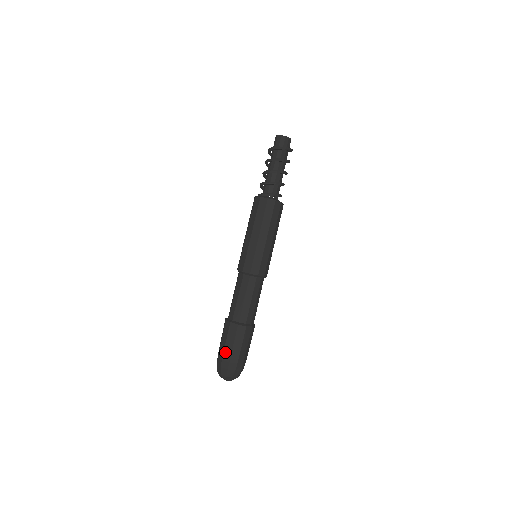
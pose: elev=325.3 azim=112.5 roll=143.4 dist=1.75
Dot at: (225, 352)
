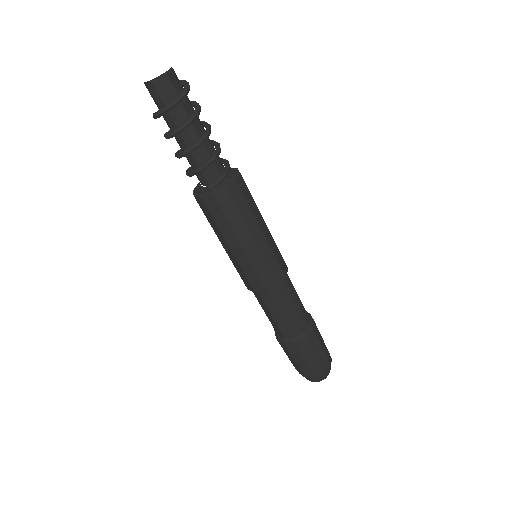
Dot at: (311, 367)
